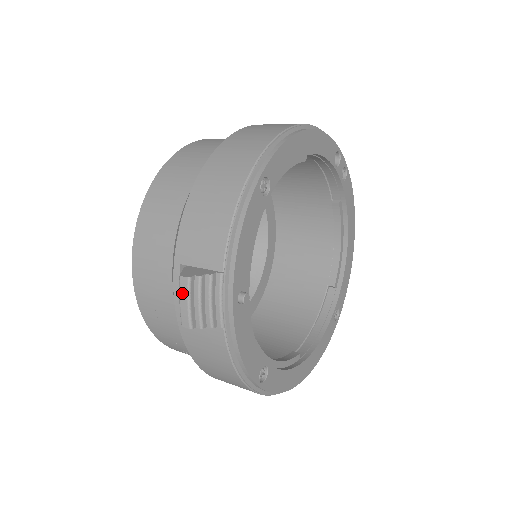
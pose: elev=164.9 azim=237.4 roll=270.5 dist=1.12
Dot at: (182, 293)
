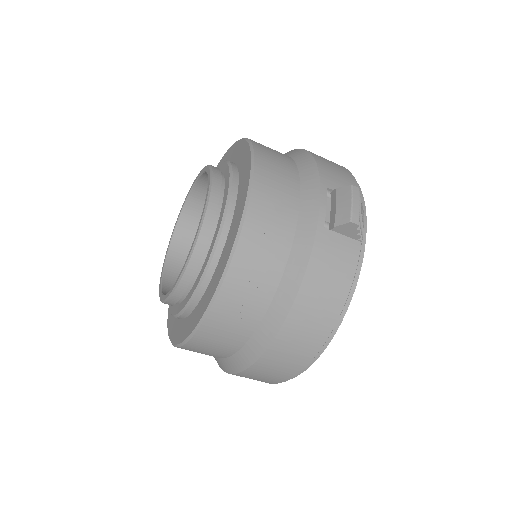
Dot at: (355, 197)
